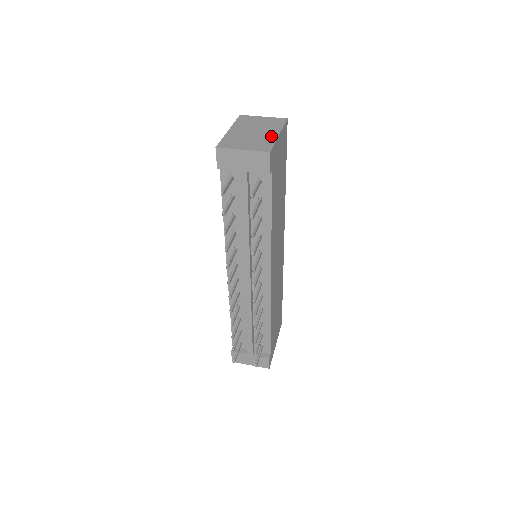
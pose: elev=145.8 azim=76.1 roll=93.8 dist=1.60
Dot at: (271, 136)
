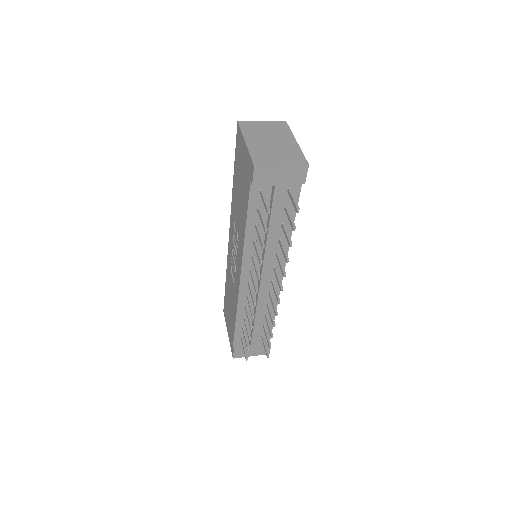
Dot at: (292, 145)
